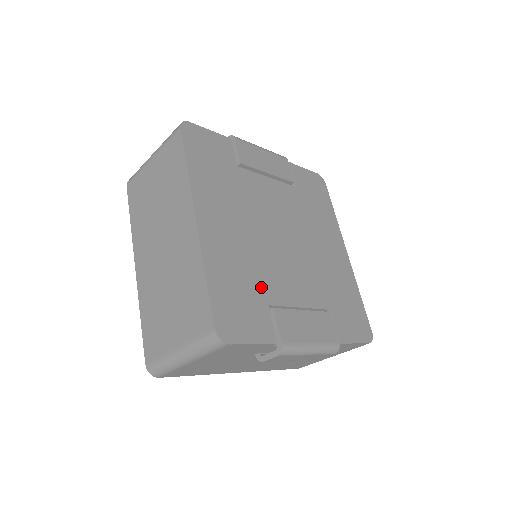
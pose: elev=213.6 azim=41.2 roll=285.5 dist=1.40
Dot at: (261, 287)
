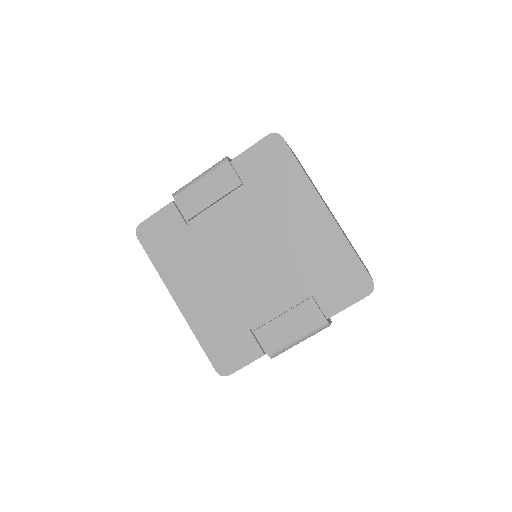
Dot at: (240, 319)
